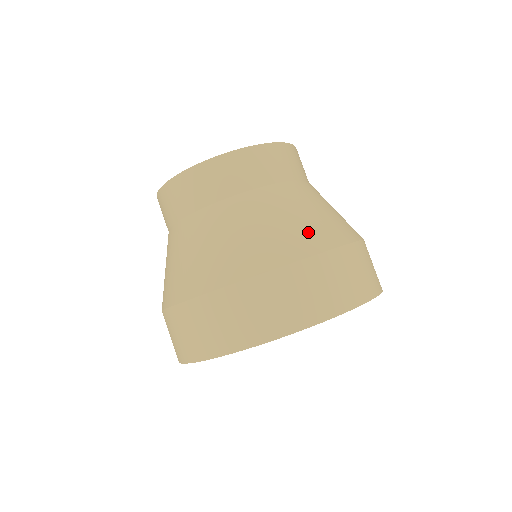
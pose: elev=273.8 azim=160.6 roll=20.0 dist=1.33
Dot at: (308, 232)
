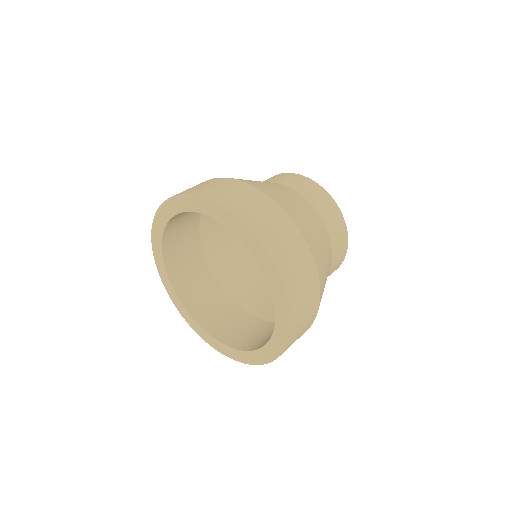
Dot at: (307, 227)
